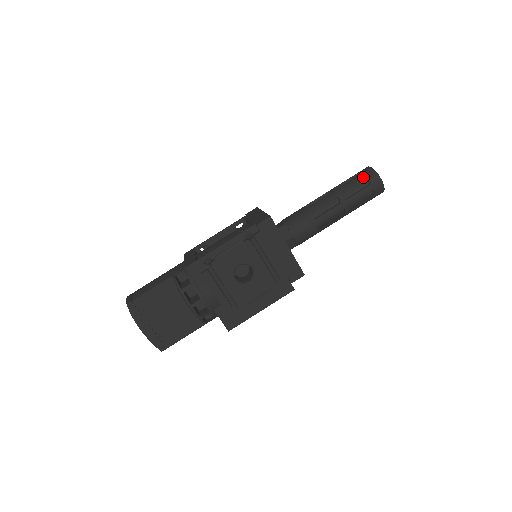
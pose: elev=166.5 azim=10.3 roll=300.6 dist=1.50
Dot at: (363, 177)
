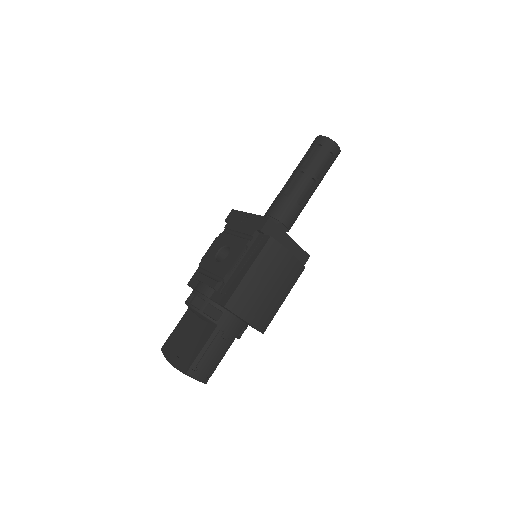
Dot at: (309, 149)
